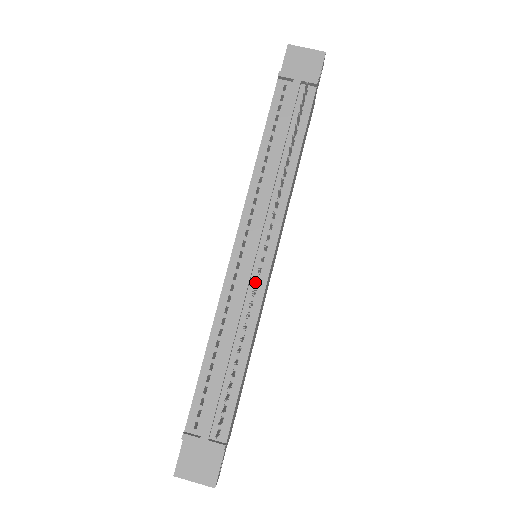
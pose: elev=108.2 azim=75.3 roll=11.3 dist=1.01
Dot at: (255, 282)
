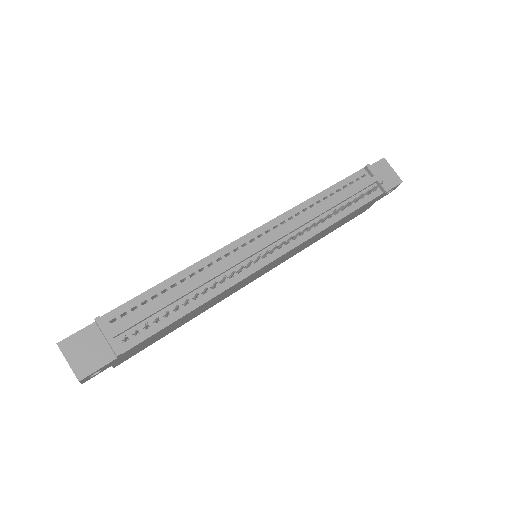
Dot at: (246, 265)
